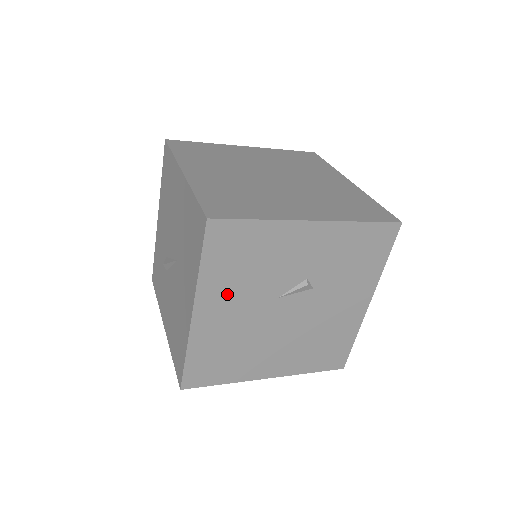
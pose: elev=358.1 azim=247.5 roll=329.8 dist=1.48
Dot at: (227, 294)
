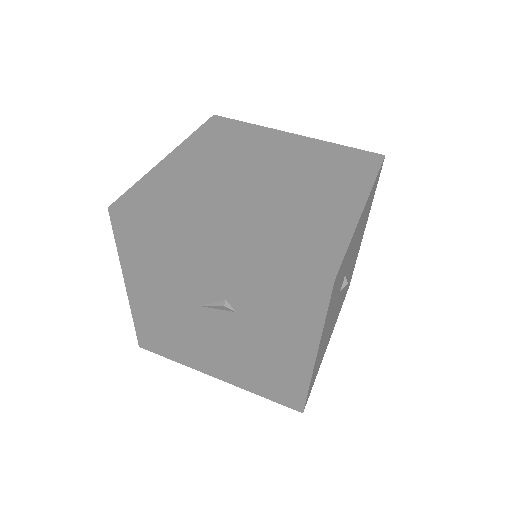
Dot at: (150, 282)
